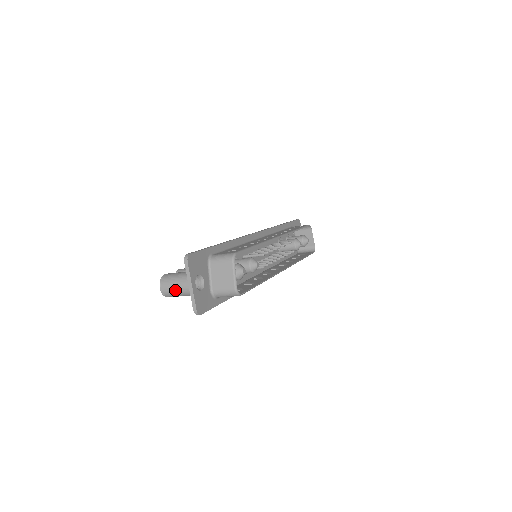
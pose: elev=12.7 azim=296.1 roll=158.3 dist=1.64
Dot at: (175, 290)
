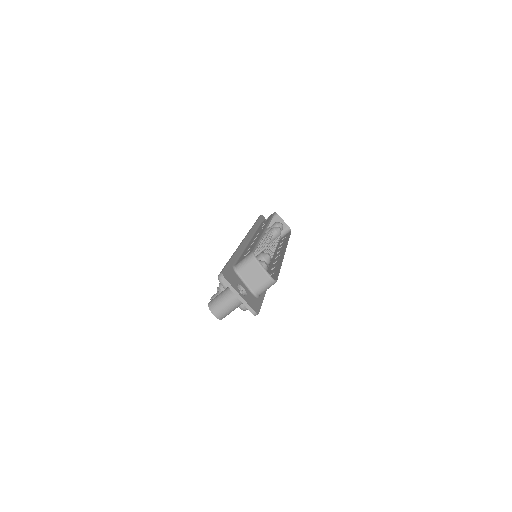
Dot at: (227, 308)
